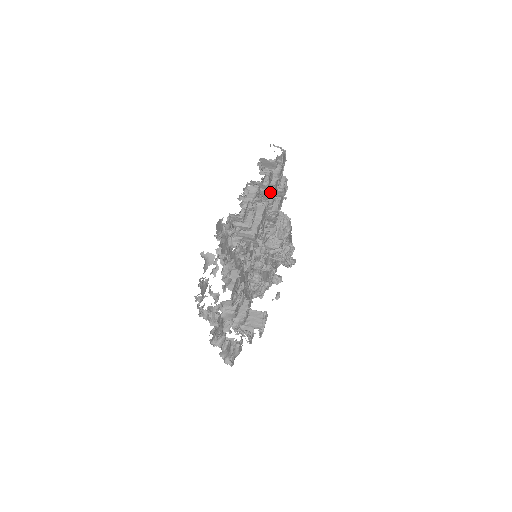
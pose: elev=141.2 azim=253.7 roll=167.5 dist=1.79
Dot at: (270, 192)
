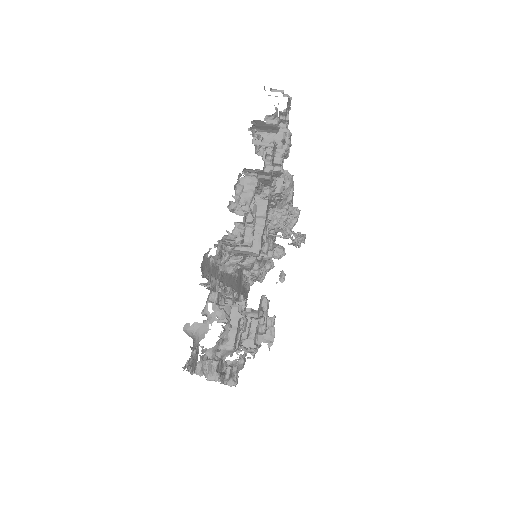
Dot at: (273, 173)
